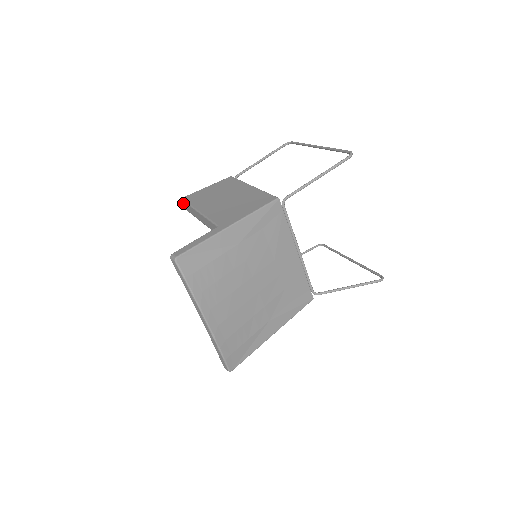
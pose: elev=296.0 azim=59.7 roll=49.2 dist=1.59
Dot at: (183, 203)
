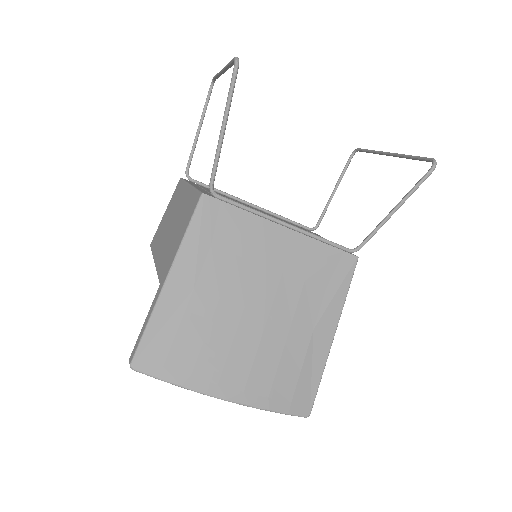
Dot at: occluded
